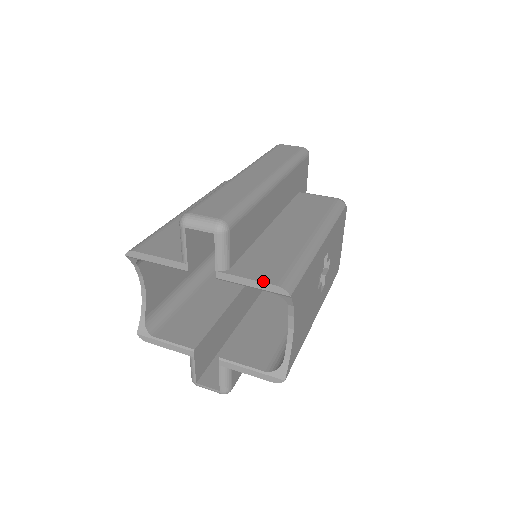
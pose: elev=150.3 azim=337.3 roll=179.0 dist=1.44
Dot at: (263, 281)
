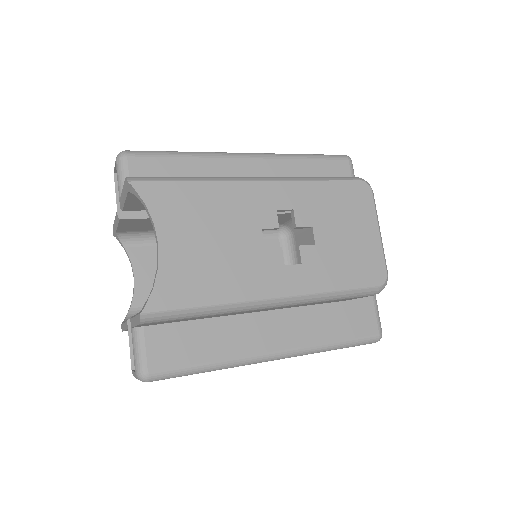
Dot at: occluded
